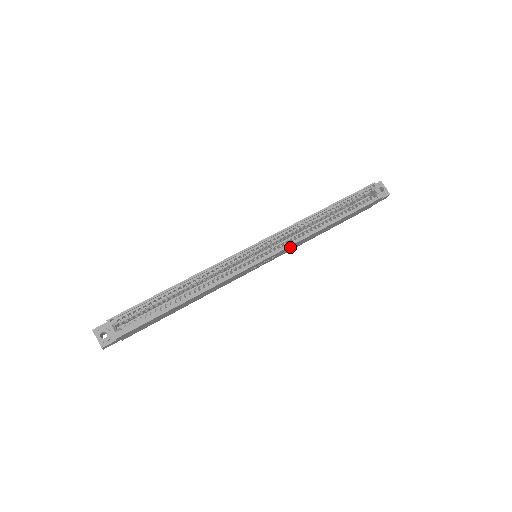
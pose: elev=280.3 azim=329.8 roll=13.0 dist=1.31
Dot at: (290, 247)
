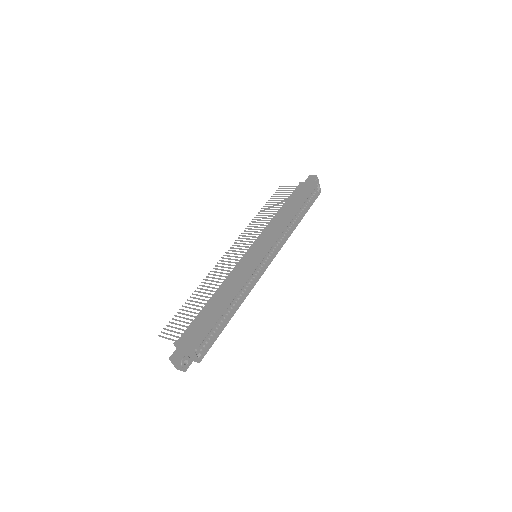
Dot at: occluded
